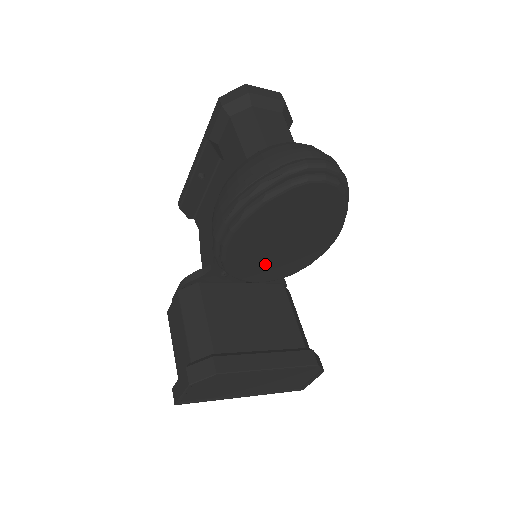
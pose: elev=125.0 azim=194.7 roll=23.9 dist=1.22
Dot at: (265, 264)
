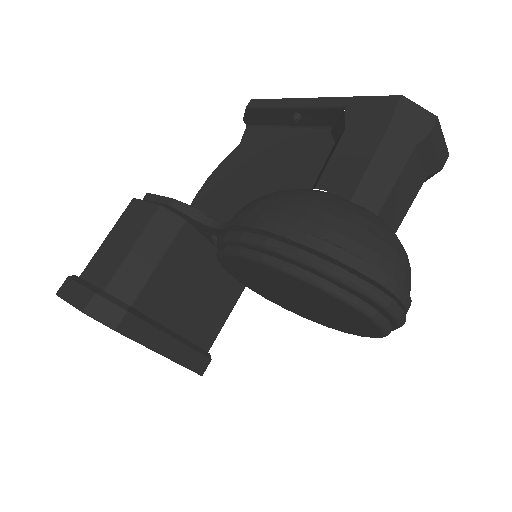
Dot at: (255, 282)
